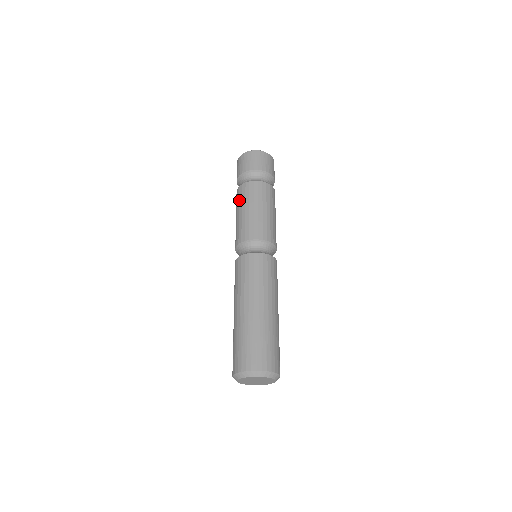
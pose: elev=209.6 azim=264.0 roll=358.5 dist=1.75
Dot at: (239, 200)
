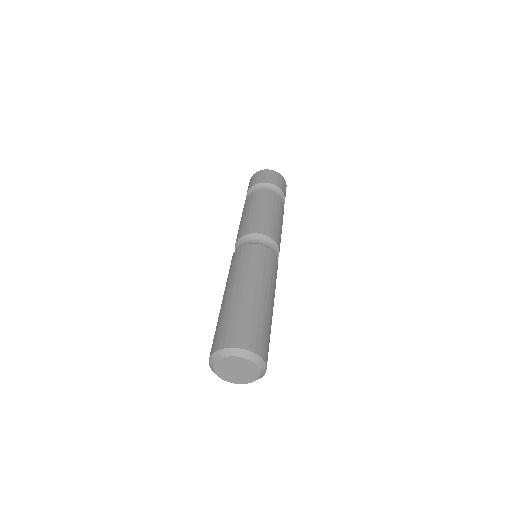
Dot at: (252, 202)
